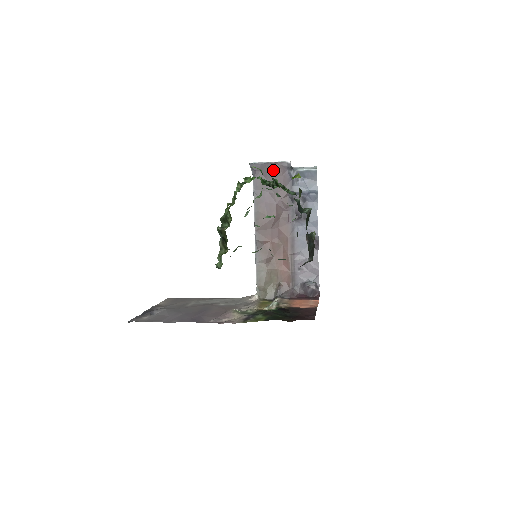
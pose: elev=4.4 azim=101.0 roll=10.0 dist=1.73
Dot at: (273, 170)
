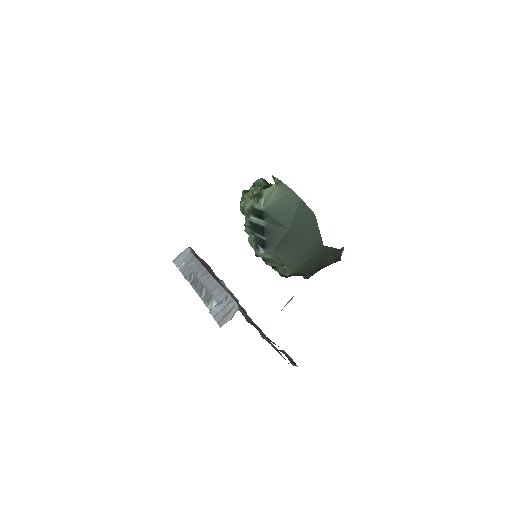
Dot at: (208, 267)
